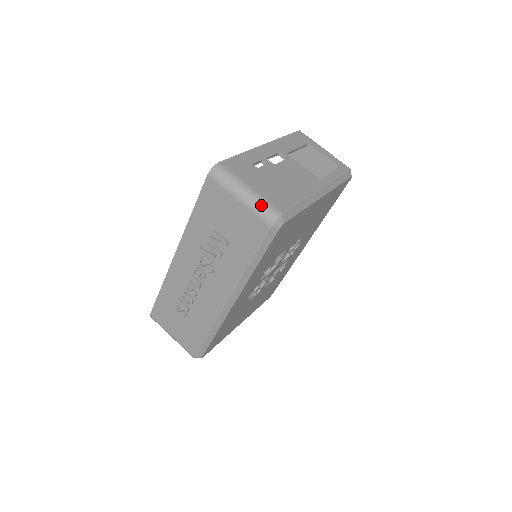
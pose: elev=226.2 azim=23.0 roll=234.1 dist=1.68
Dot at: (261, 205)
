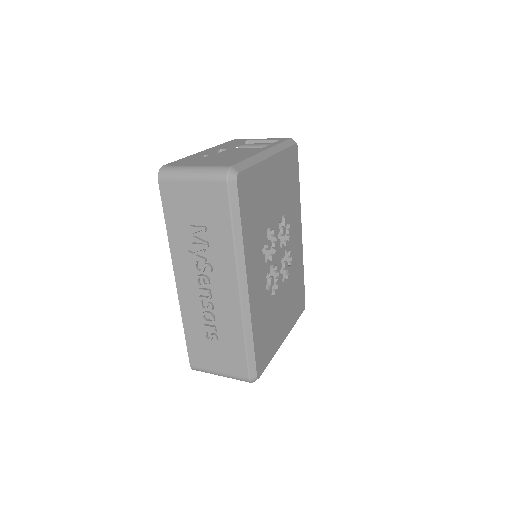
Dot at: (210, 170)
